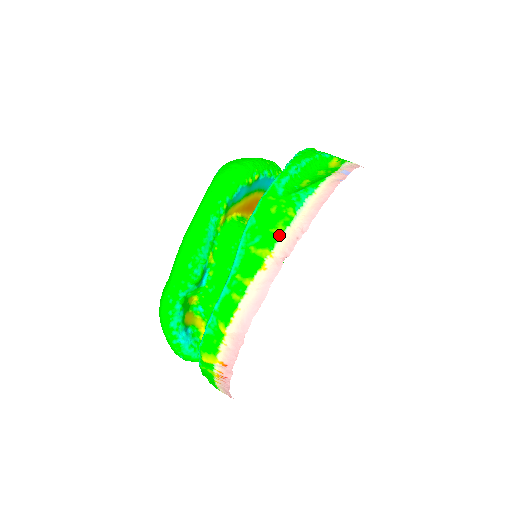
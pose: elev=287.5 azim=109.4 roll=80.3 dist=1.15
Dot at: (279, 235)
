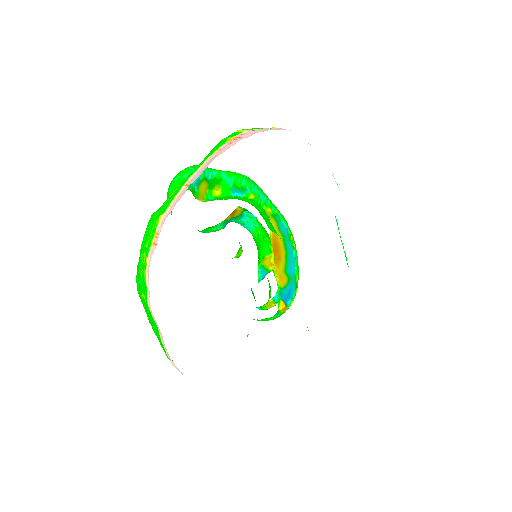
Dot at: occluded
